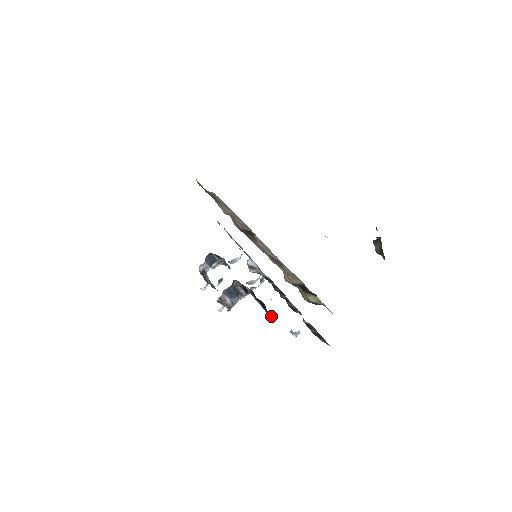
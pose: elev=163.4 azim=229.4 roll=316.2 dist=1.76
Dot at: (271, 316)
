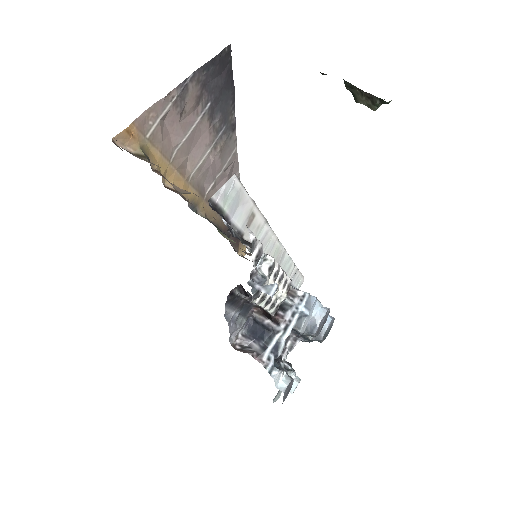
Dot at: occluded
